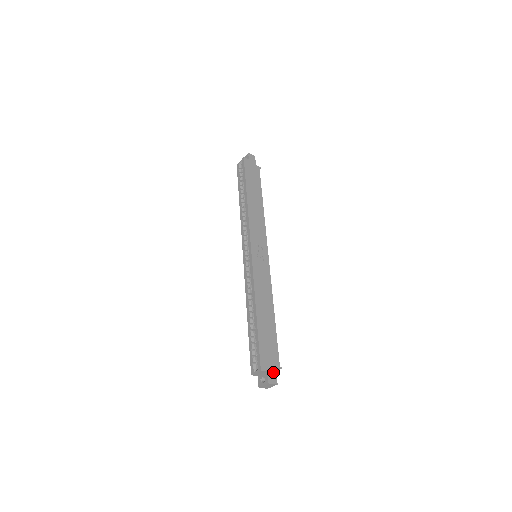
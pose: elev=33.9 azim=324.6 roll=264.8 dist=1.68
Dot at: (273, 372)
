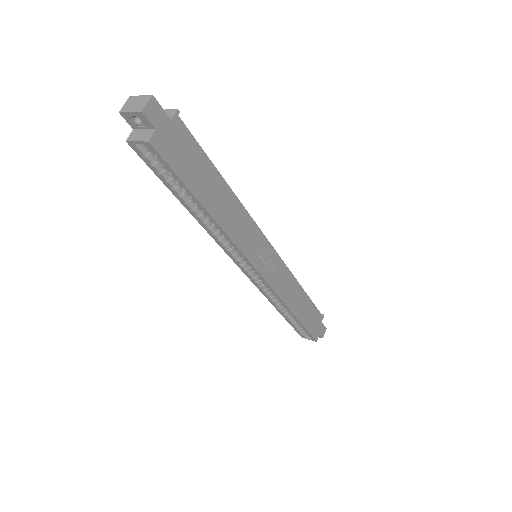
Dot at: (322, 328)
